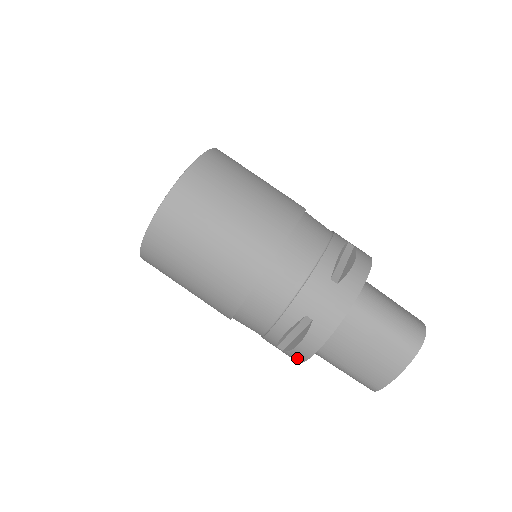
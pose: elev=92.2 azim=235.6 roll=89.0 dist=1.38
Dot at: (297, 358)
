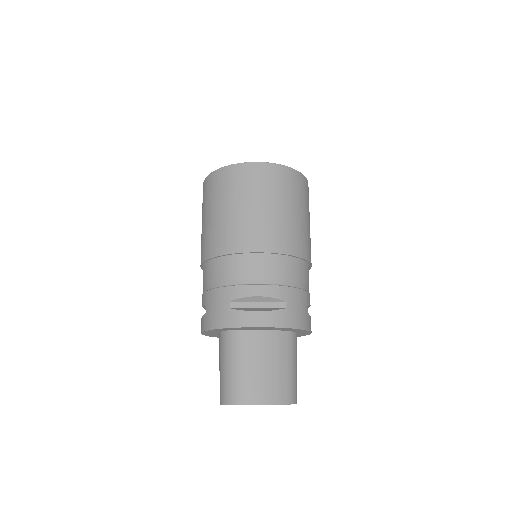
Dot at: (236, 321)
